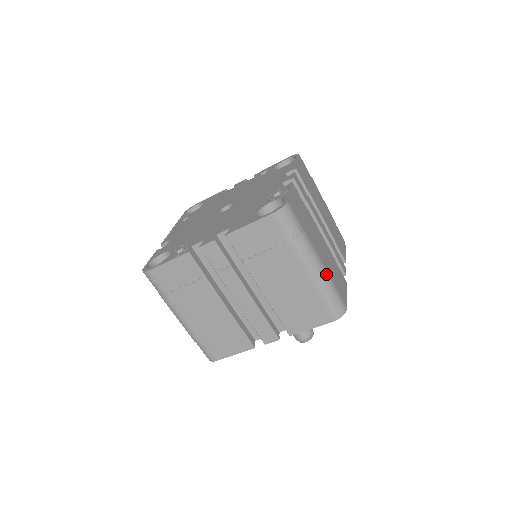
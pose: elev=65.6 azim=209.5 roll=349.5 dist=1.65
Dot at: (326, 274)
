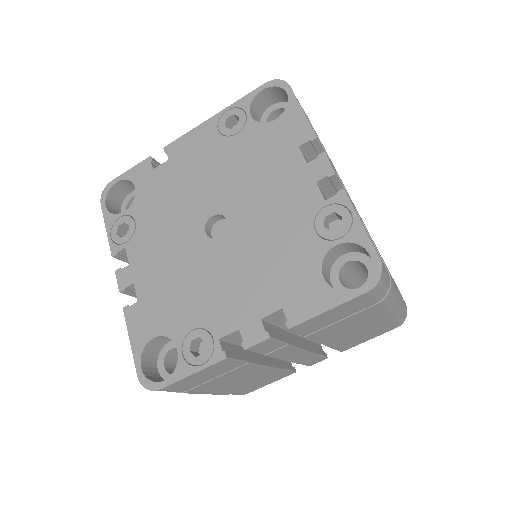
Dot at: (215, 394)
